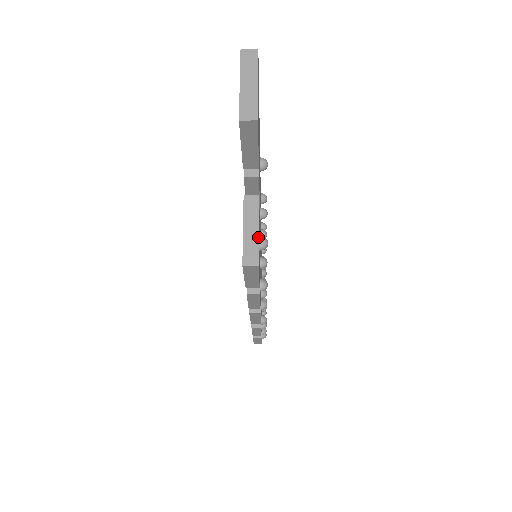
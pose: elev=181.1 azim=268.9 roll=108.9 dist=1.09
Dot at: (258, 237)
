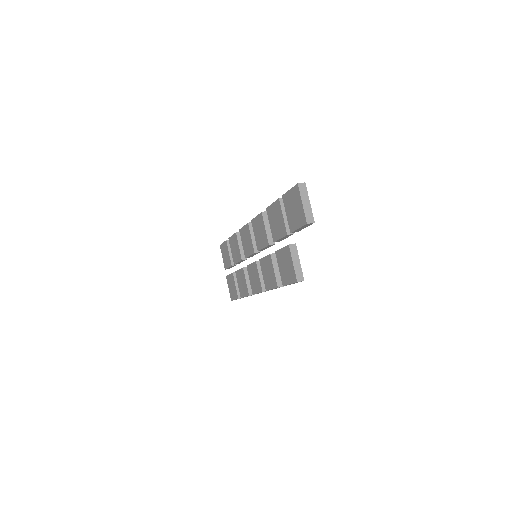
Dot at: occluded
